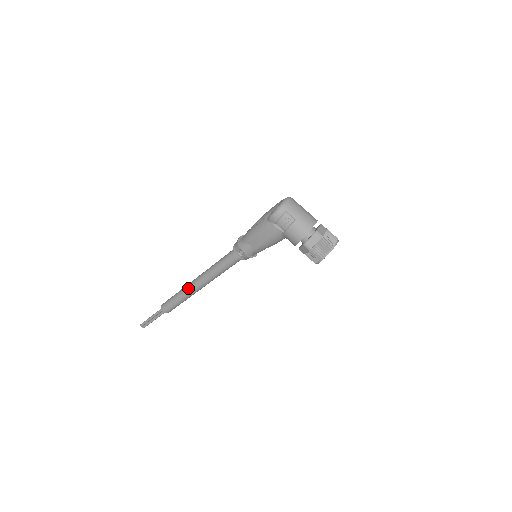
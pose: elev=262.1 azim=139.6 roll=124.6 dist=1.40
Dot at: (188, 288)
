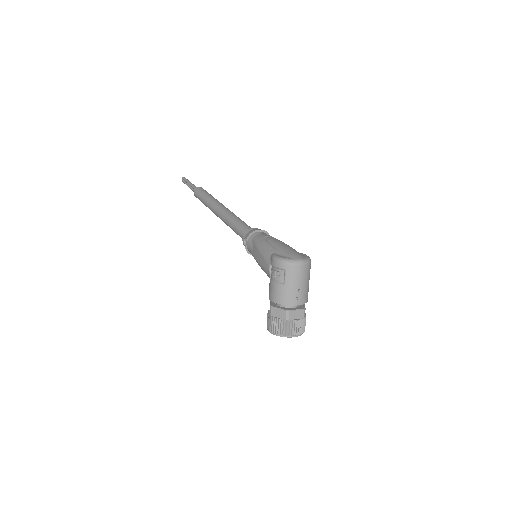
Dot at: (213, 205)
